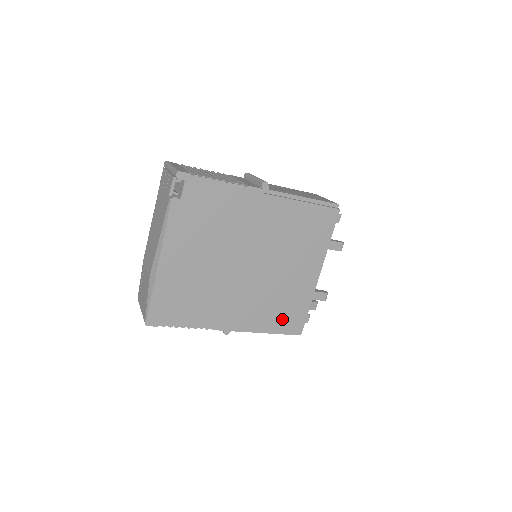
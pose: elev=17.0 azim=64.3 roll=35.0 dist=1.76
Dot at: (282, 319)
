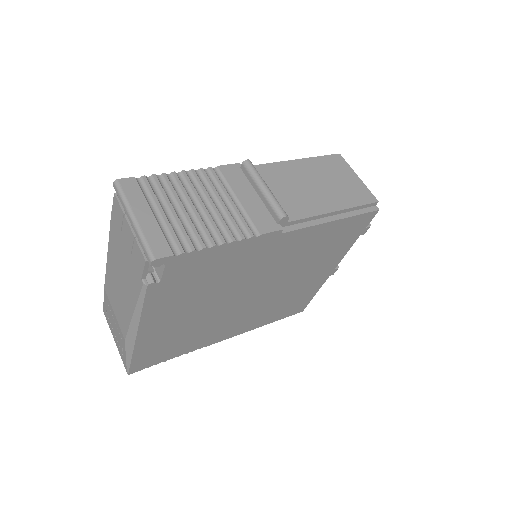
Dot at: (285, 310)
